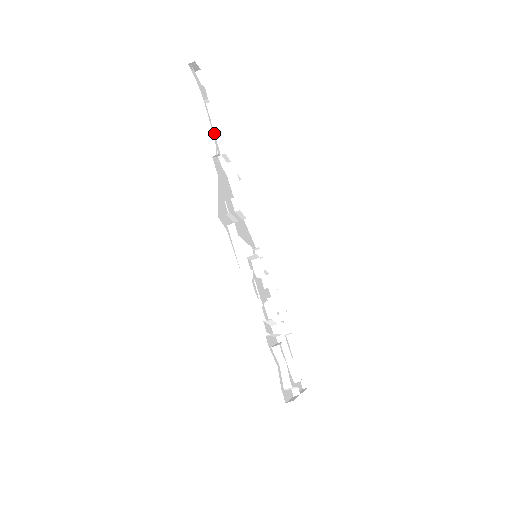
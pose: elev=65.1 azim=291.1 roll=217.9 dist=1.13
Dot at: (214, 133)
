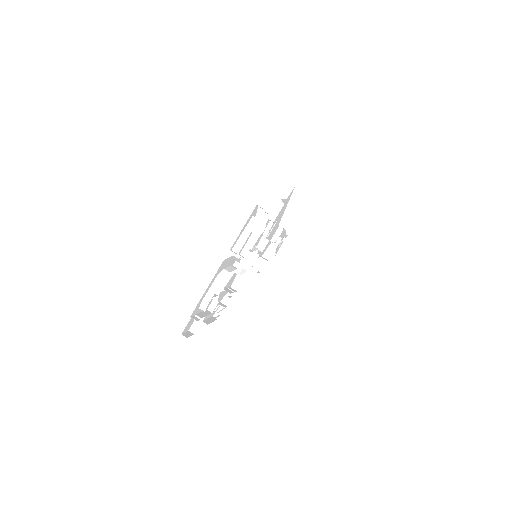
Dot at: occluded
